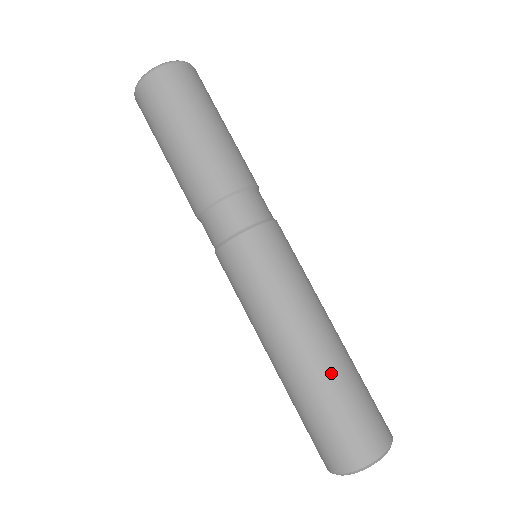
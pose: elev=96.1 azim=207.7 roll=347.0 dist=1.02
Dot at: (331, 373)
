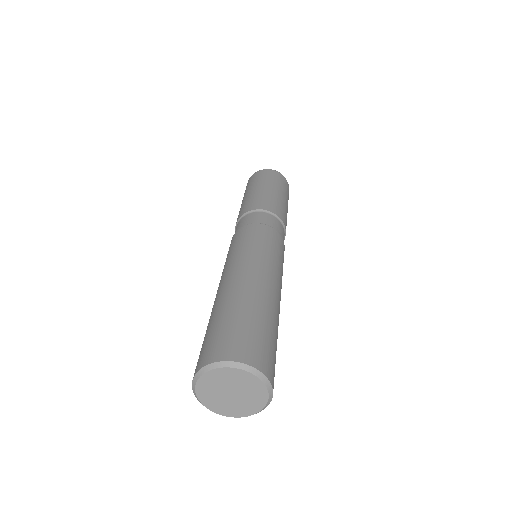
Dot at: (235, 297)
